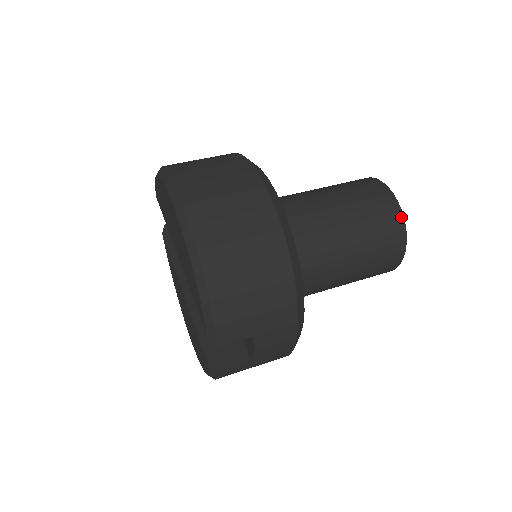
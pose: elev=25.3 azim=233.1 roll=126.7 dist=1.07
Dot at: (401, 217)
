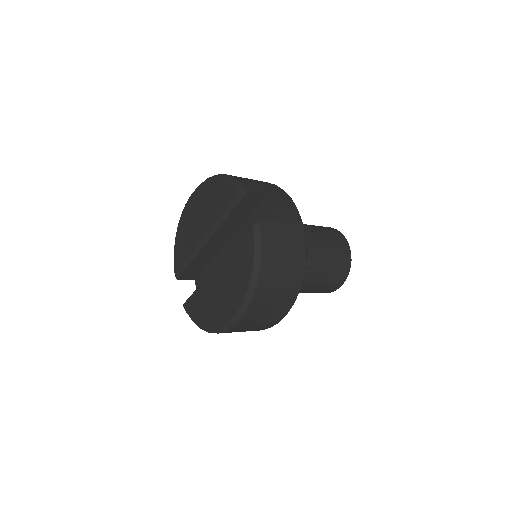
Dot at: occluded
